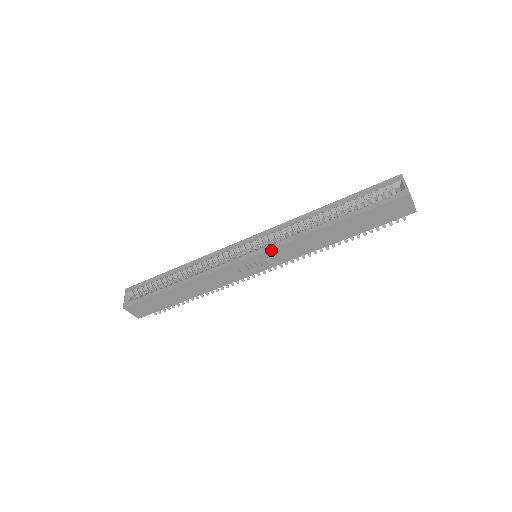
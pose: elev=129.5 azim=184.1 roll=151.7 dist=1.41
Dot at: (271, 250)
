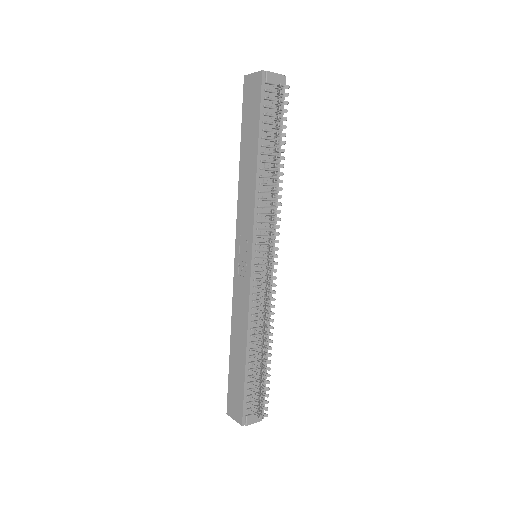
Dot at: (237, 230)
